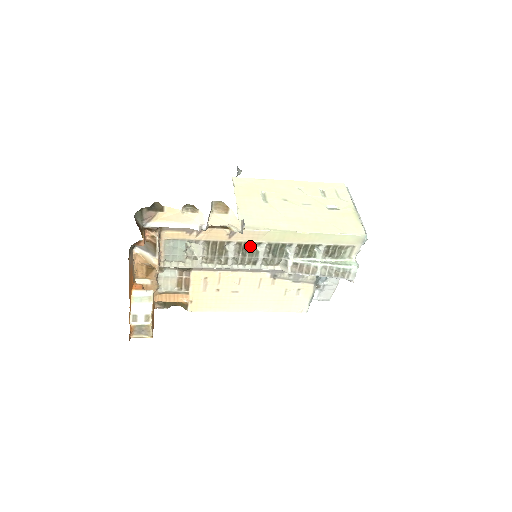
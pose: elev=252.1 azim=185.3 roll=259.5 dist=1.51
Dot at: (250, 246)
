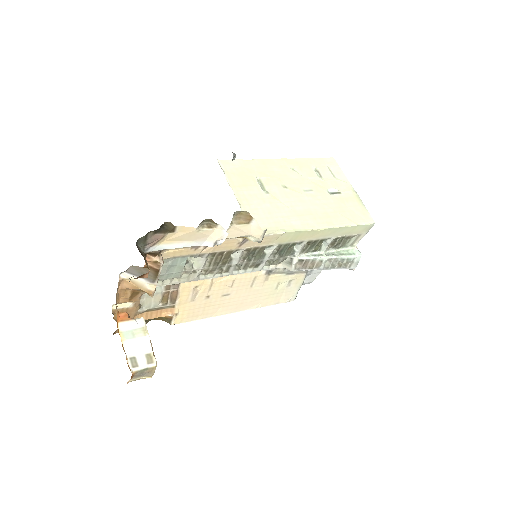
Dot at: (258, 250)
